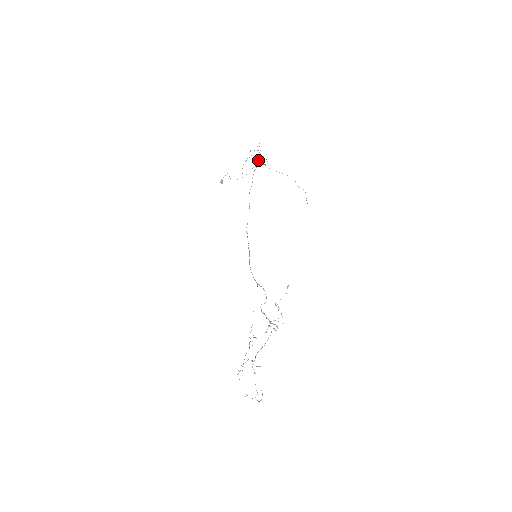
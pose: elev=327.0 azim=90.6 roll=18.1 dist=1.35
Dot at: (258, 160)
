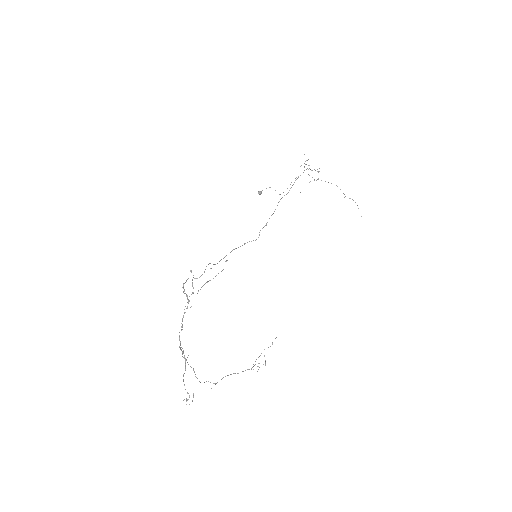
Dot at: (318, 178)
